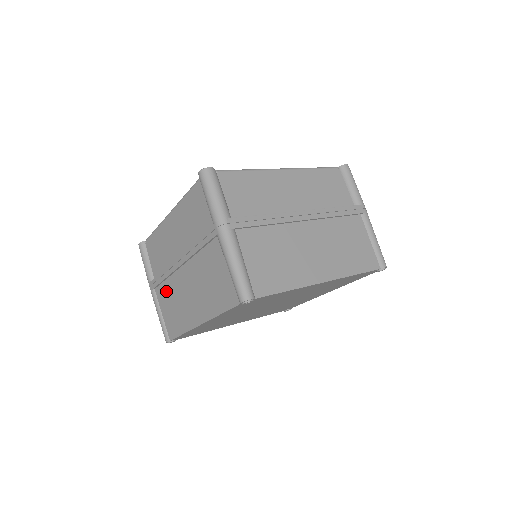
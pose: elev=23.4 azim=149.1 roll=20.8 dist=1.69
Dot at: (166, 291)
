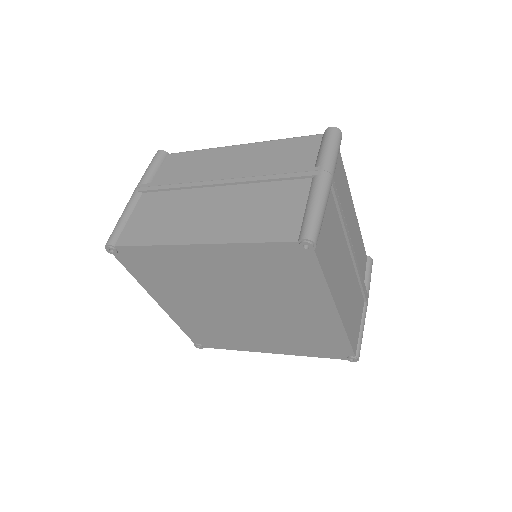
Dot at: occluded
